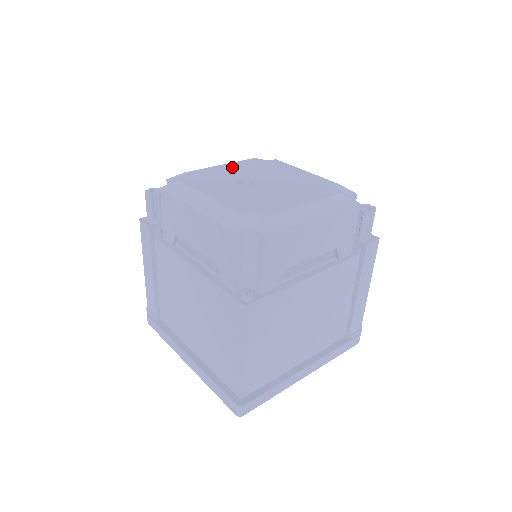
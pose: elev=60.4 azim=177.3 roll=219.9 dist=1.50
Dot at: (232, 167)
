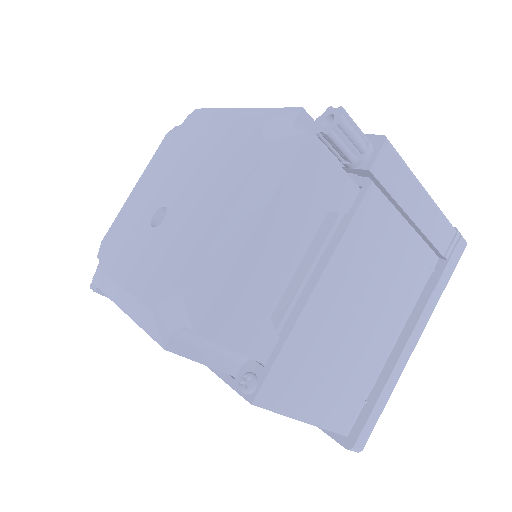
Dot at: (143, 184)
